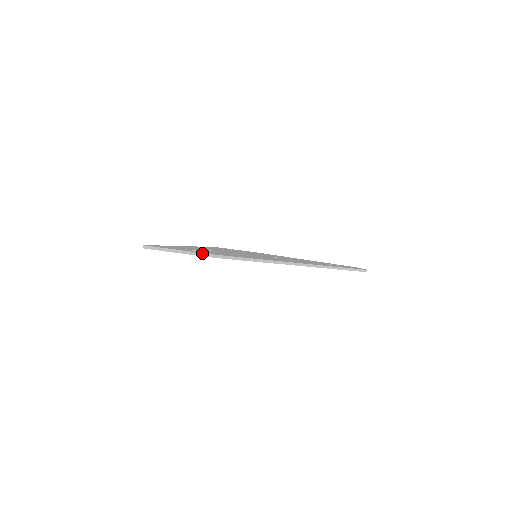
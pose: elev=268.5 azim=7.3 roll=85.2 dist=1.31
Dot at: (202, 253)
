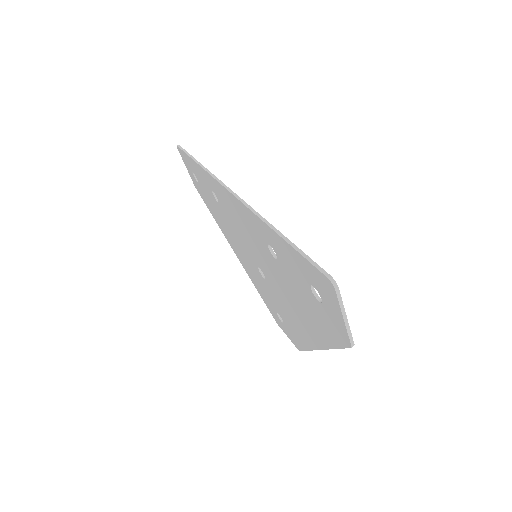
Dot at: occluded
